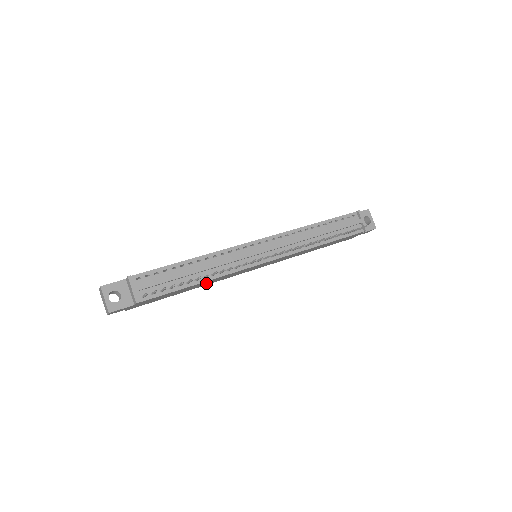
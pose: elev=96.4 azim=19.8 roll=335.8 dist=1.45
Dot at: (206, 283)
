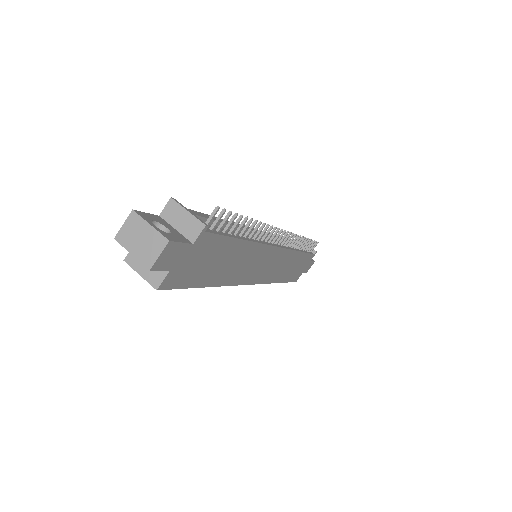
Dot at: (234, 267)
